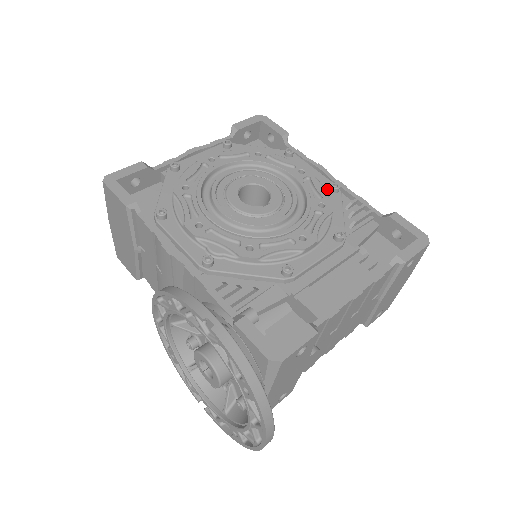
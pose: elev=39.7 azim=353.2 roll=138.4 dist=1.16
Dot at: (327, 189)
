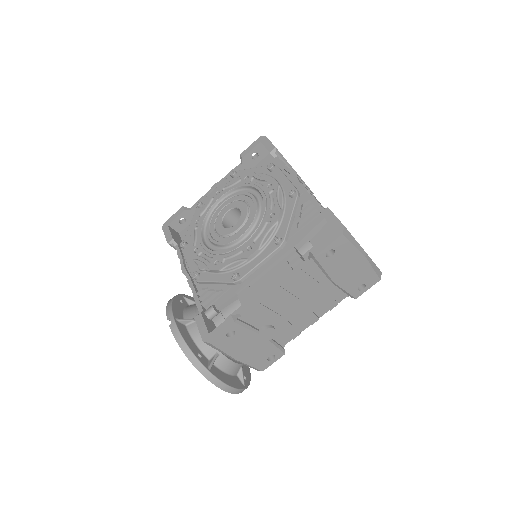
Dot at: (287, 196)
